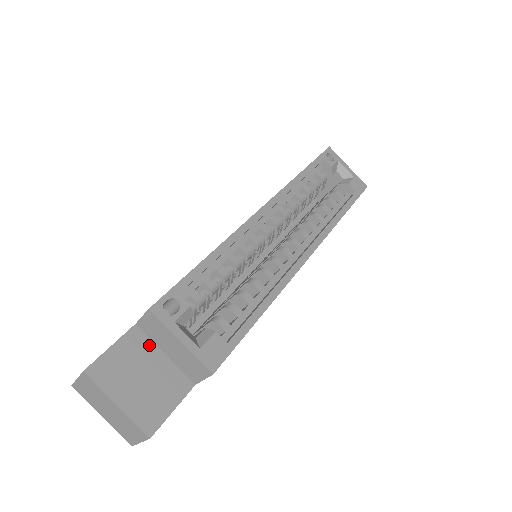
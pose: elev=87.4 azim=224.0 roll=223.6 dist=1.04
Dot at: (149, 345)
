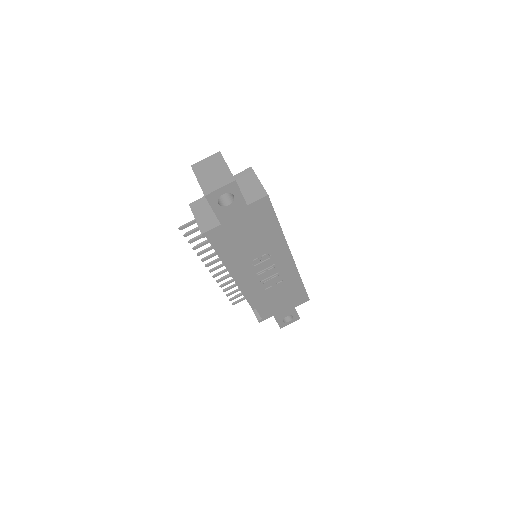
Dot at: occluded
